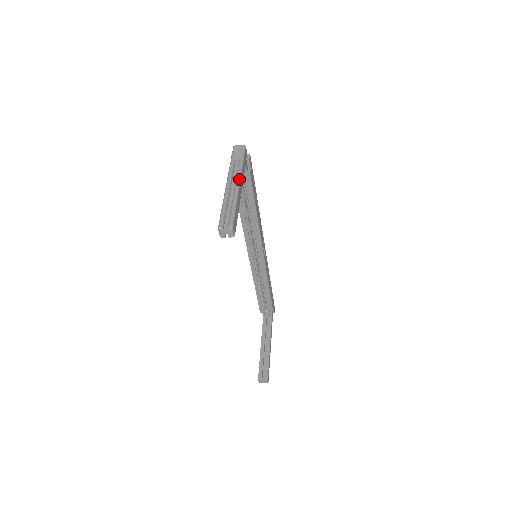
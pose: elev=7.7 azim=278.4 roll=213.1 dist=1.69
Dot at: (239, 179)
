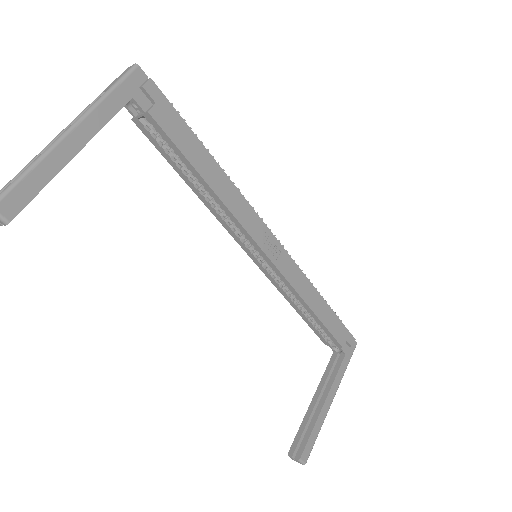
Dot at: (76, 121)
